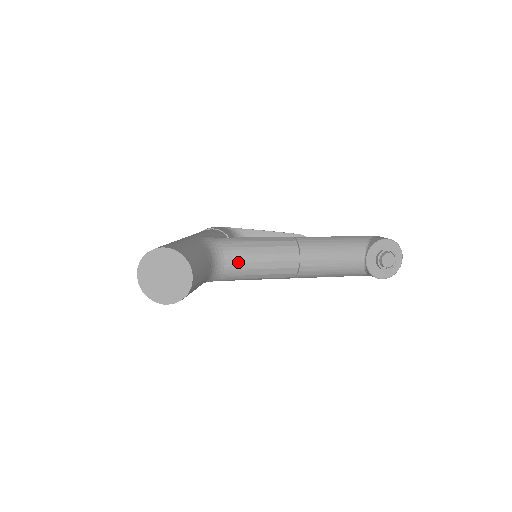
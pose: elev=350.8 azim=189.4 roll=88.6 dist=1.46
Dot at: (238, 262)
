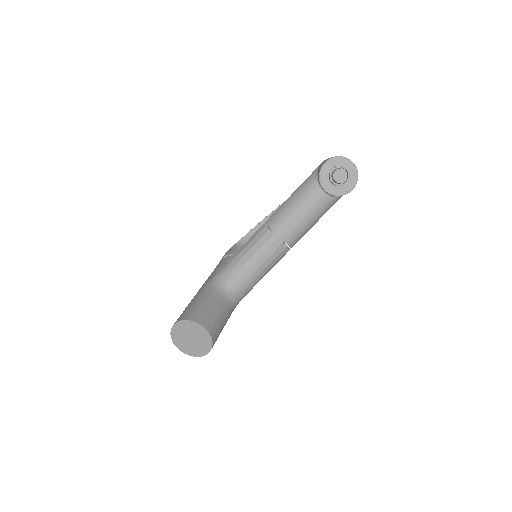
Dot at: (240, 278)
